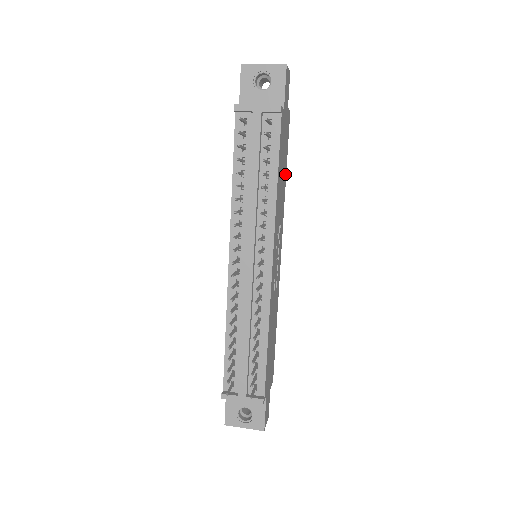
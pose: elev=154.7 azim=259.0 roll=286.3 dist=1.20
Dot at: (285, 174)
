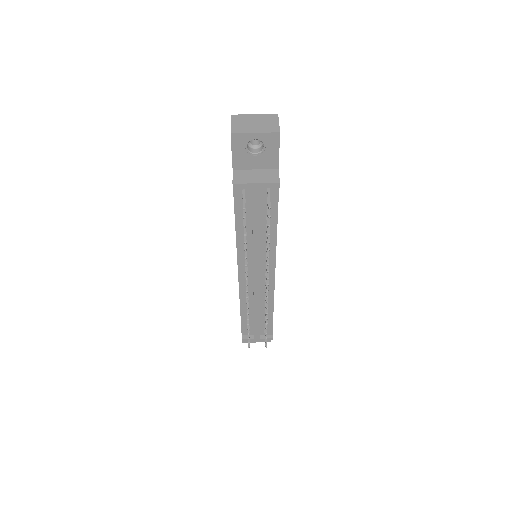
Dot at: occluded
